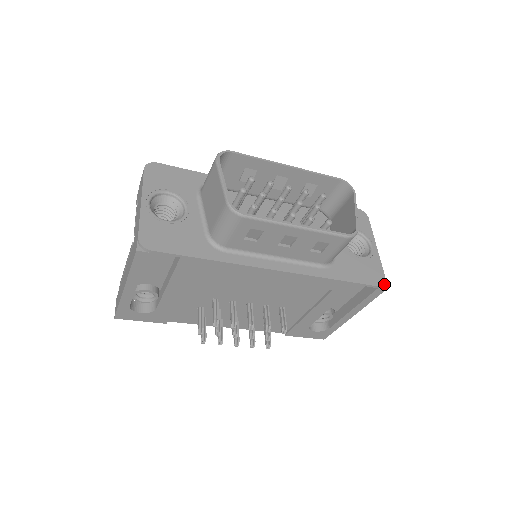
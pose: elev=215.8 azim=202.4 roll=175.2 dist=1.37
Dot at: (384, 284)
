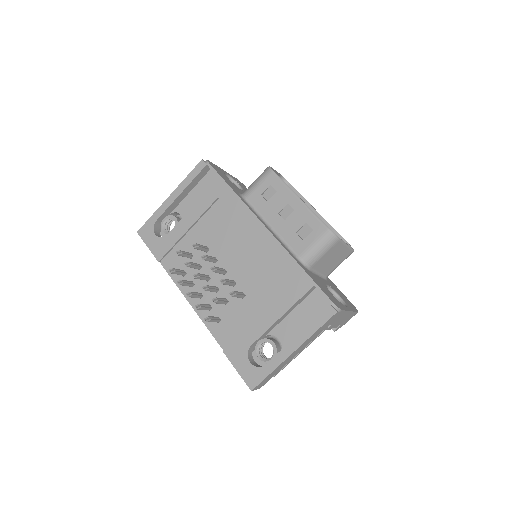
Dot at: (338, 307)
